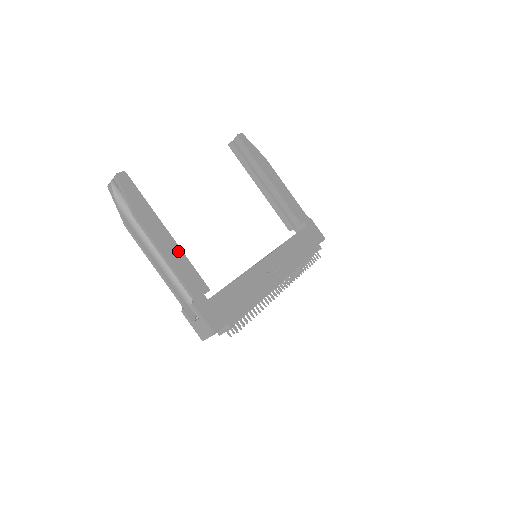
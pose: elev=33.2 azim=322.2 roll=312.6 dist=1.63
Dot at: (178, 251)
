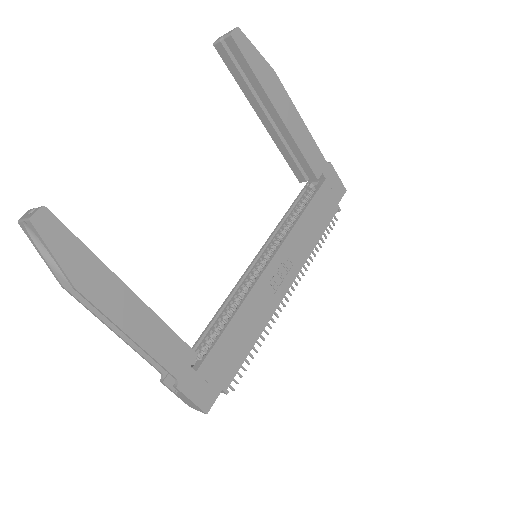
Dot at: (149, 317)
